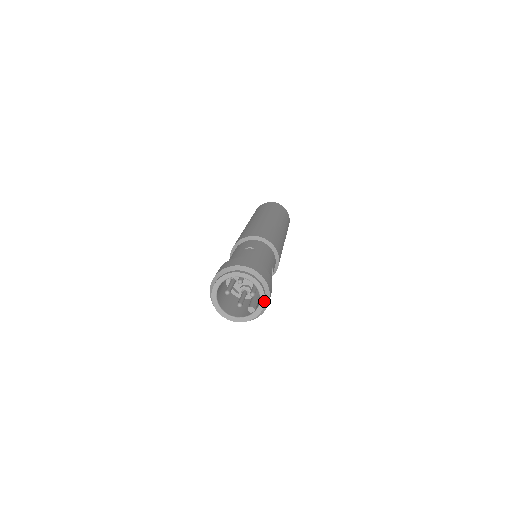
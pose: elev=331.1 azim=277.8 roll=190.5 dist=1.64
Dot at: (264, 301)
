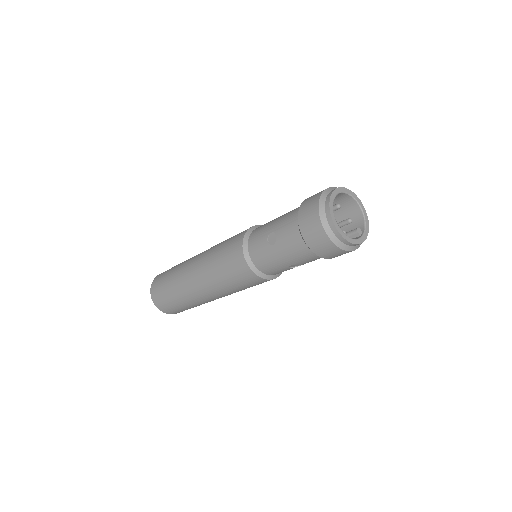
Dot at: (368, 220)
